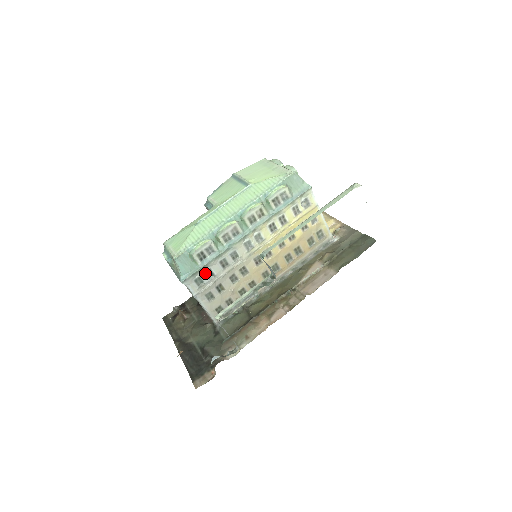
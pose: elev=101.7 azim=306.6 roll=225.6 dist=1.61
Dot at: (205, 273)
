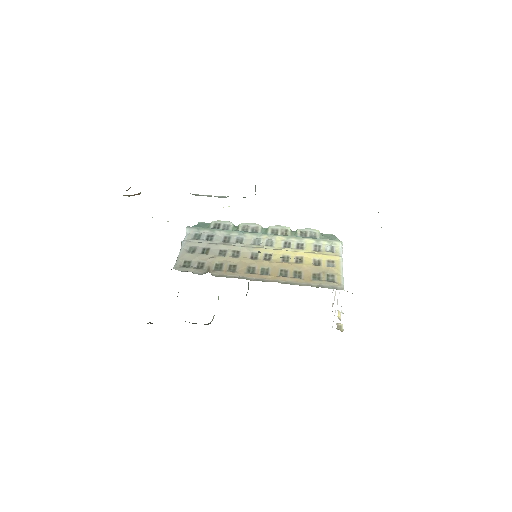
Dot at: (207, 235)
